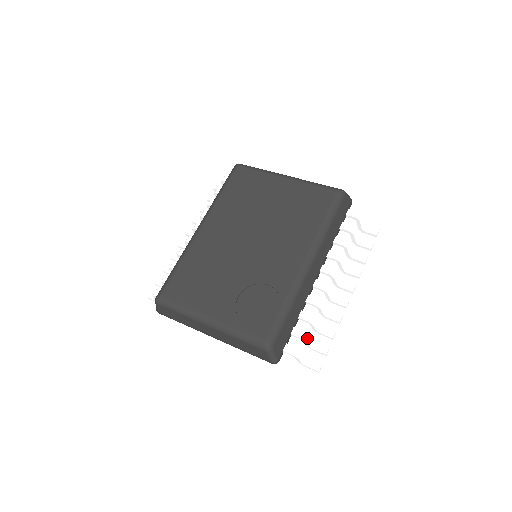
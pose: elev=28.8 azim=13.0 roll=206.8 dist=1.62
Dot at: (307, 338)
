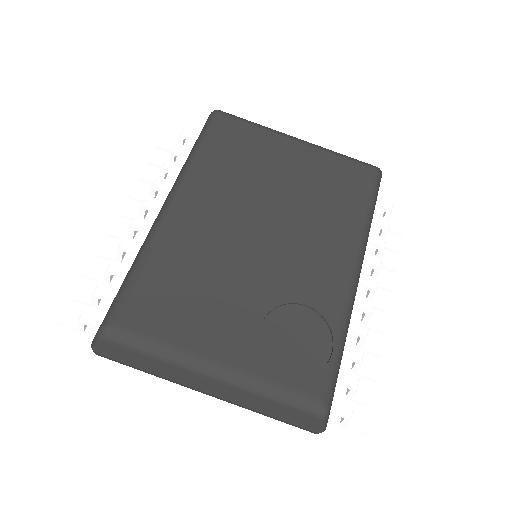
Dot at: (357, 386)
